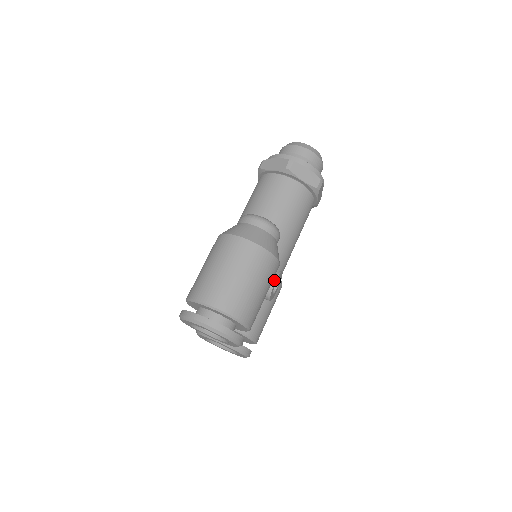
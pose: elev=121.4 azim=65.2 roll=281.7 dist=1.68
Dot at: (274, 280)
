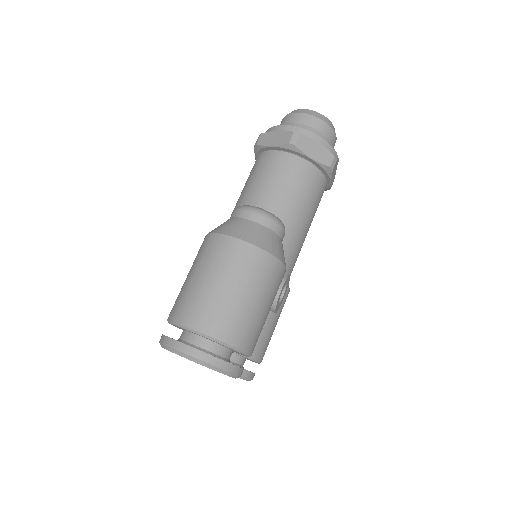
Dot at: (280, 288)
